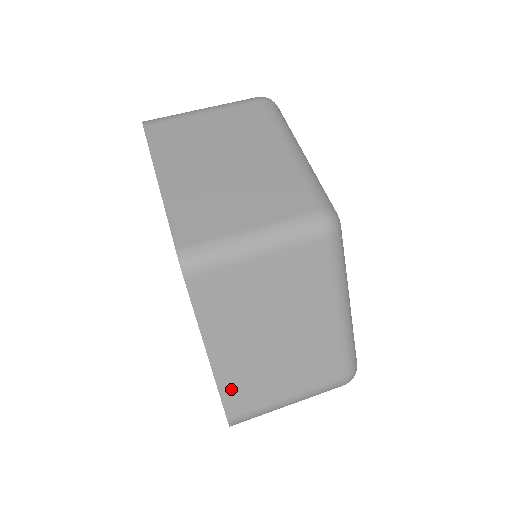
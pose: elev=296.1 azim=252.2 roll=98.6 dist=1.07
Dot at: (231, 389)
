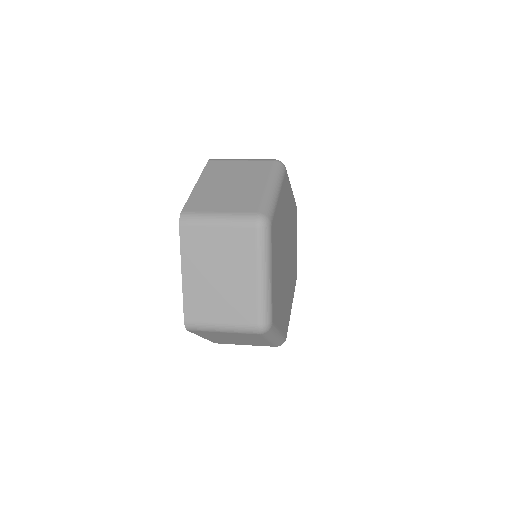
Dot at: (194, 199)
